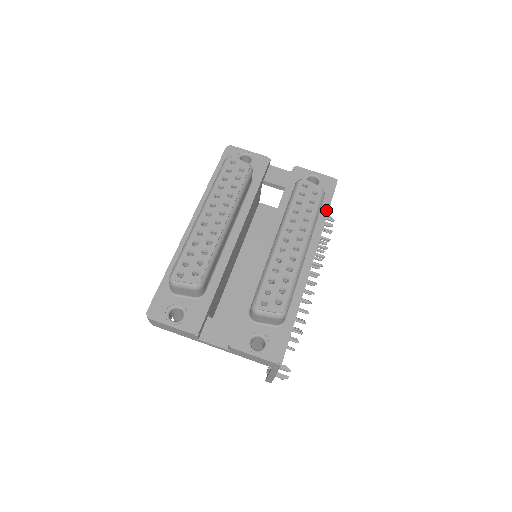
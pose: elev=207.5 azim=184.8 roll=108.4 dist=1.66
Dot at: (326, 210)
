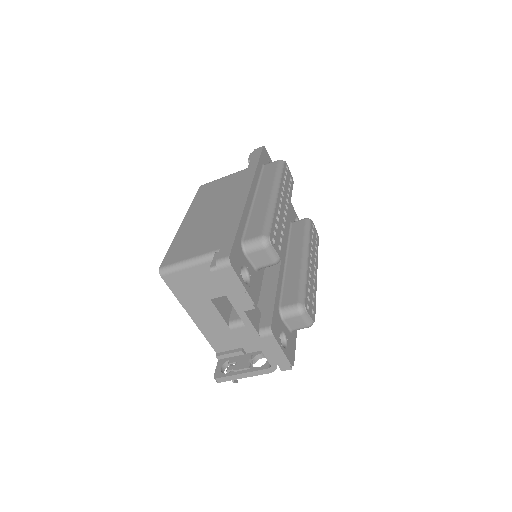
Dot at: occluded
